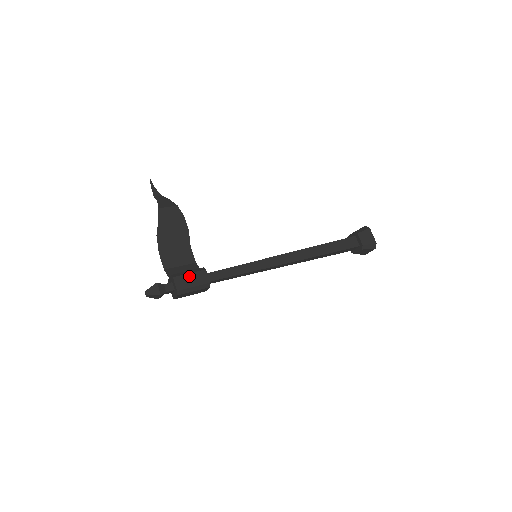
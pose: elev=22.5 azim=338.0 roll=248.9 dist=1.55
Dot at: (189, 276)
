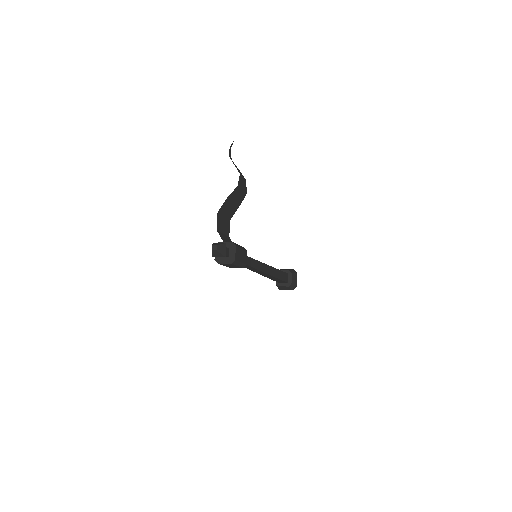
Dot at: (241, 251)
